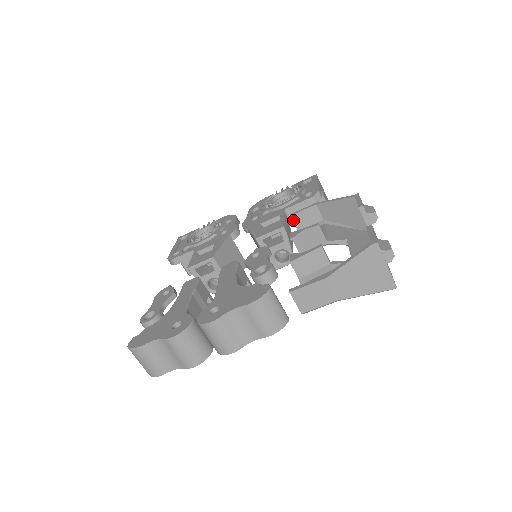
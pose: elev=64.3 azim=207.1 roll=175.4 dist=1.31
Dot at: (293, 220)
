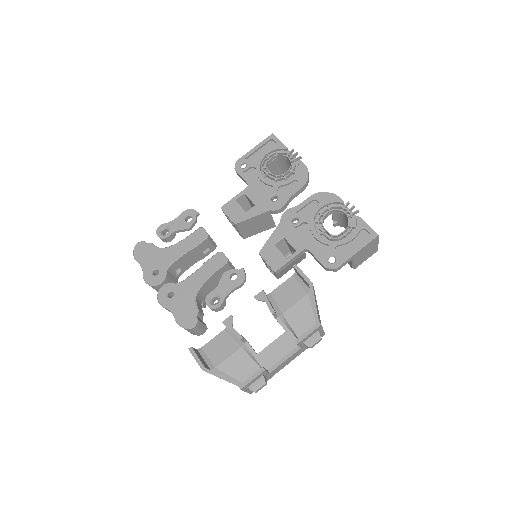
Dot at: (294, 268)
